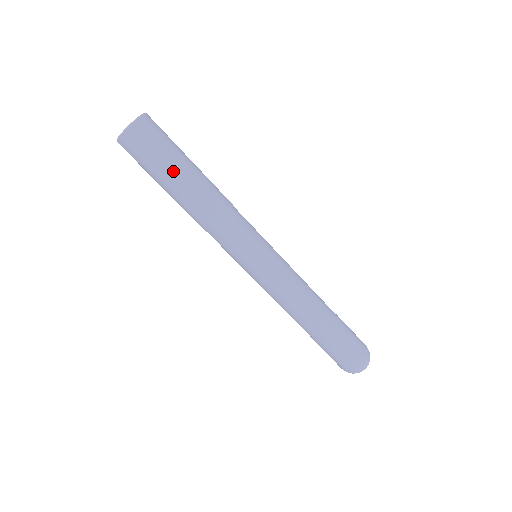
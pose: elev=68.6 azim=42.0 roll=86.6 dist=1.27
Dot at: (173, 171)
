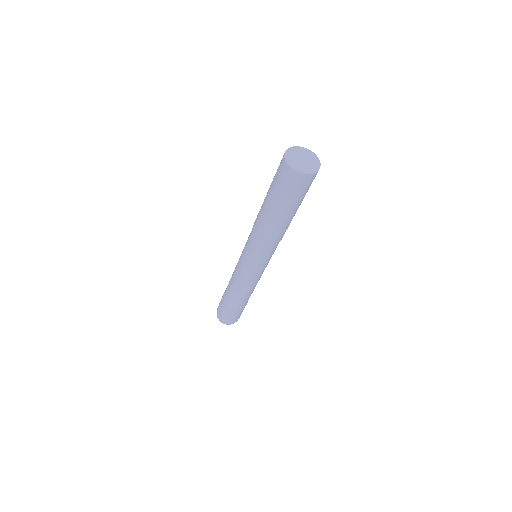
Dot at: (297, 208)
